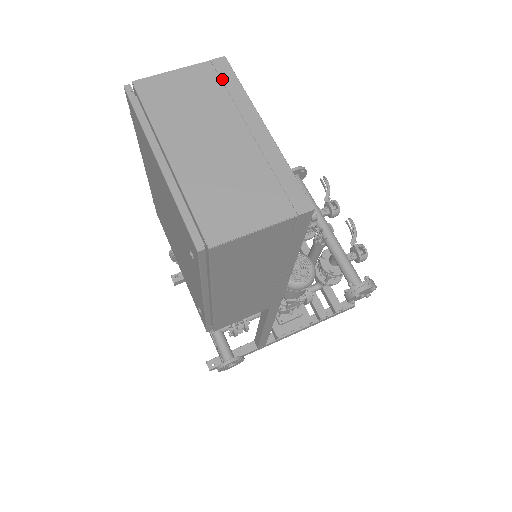
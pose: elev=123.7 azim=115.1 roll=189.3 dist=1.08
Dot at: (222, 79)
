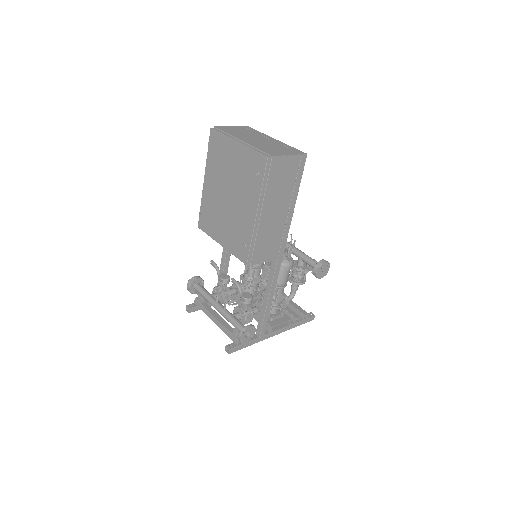
Dot at: (251, 130)
